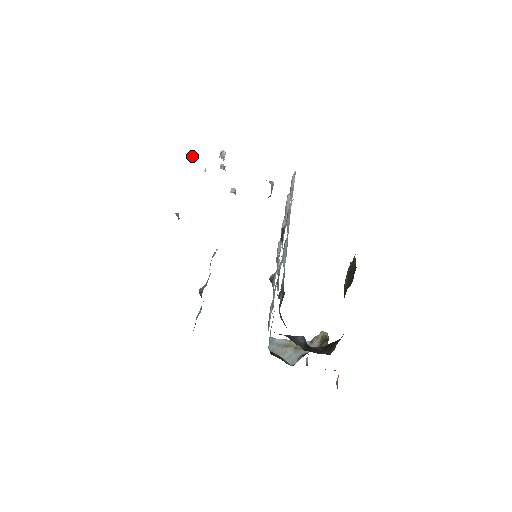
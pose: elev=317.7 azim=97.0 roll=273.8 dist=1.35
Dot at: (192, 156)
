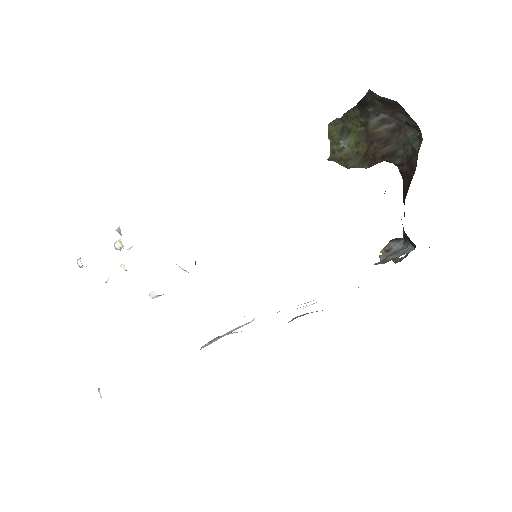
Dot at: occluded
